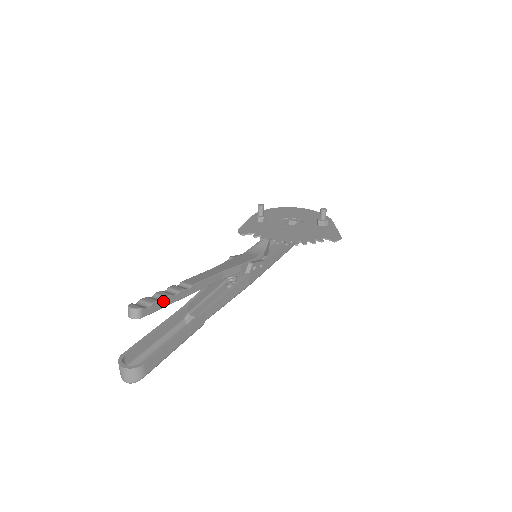
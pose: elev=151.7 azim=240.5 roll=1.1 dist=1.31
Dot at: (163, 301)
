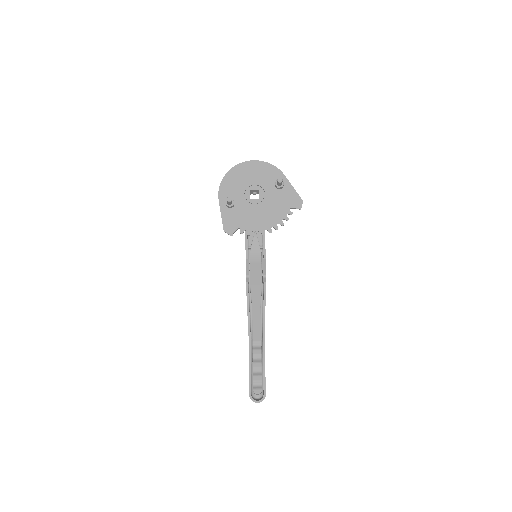
Dot at: occluded
